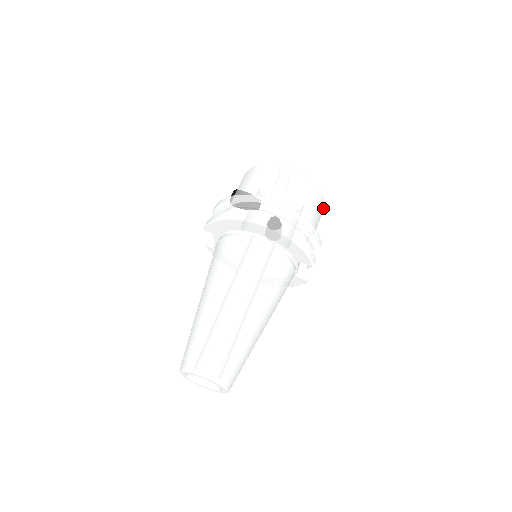
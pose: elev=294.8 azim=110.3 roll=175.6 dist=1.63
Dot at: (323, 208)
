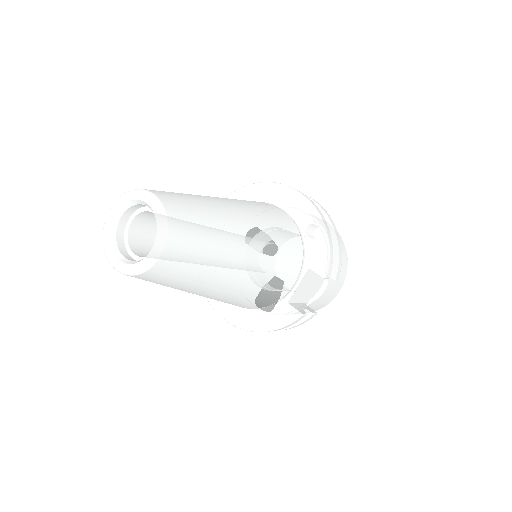
Dot at: (340, 287)
